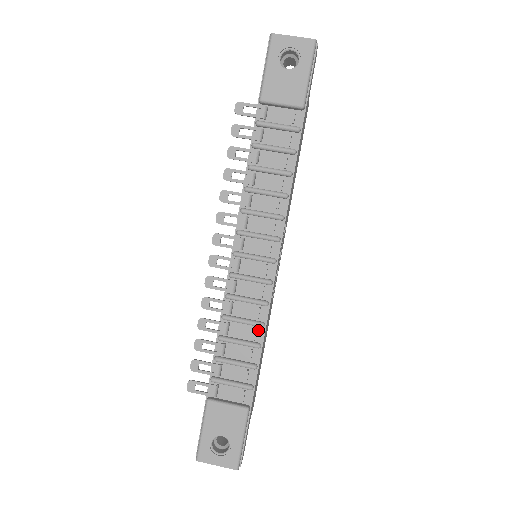
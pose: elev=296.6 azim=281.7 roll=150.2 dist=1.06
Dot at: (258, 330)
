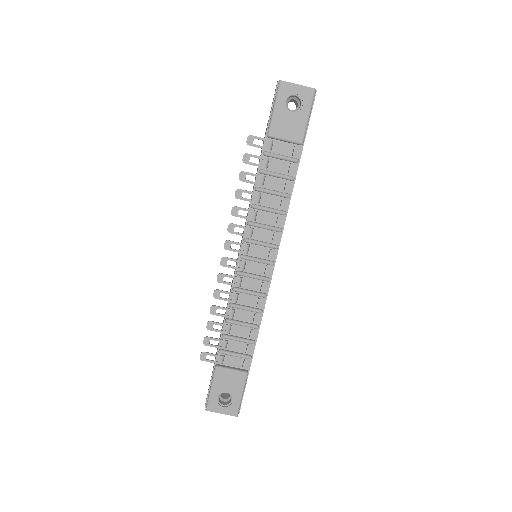
Dot at: (257, 315)
